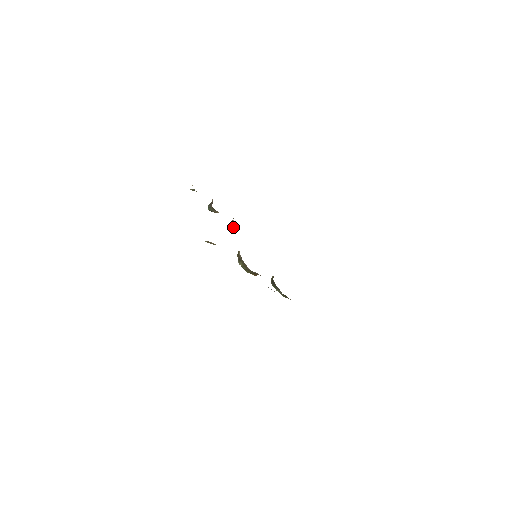
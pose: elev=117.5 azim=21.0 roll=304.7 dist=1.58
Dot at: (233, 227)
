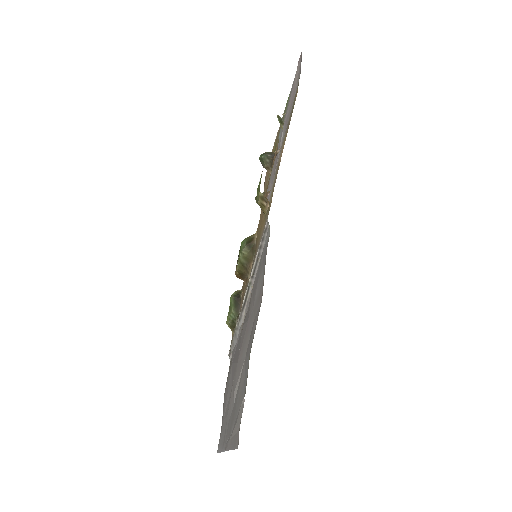
Dot at: occluded
